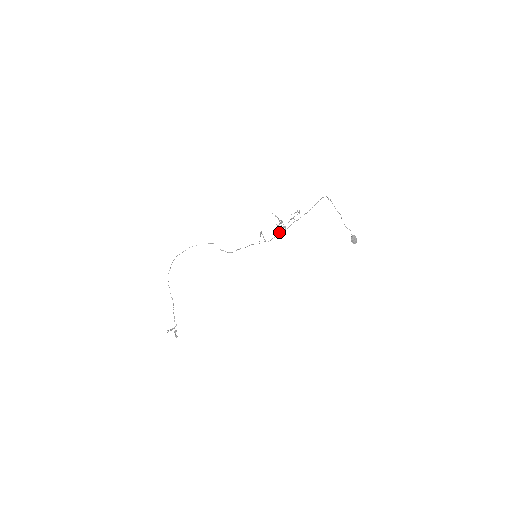
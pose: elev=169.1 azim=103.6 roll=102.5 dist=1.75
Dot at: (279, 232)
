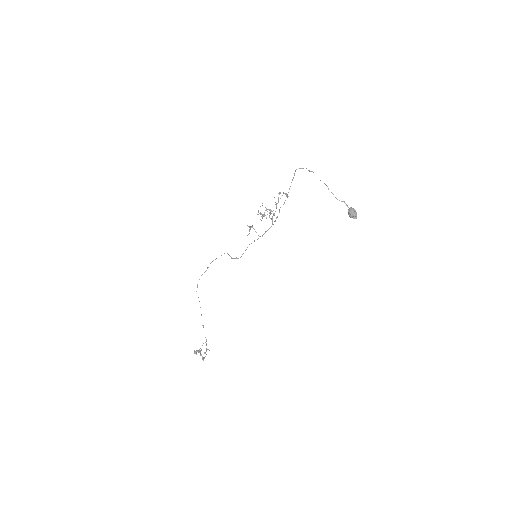
Dot at: occluded
